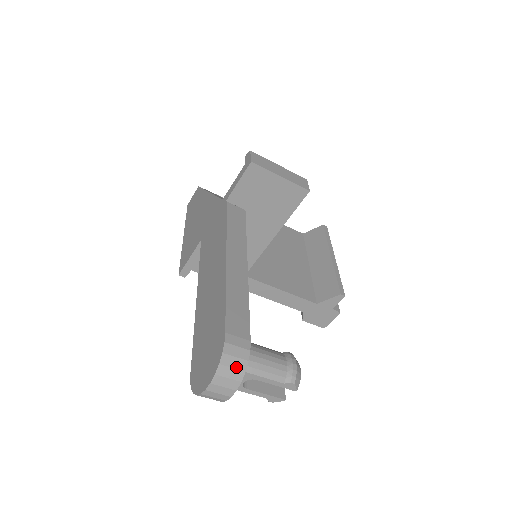
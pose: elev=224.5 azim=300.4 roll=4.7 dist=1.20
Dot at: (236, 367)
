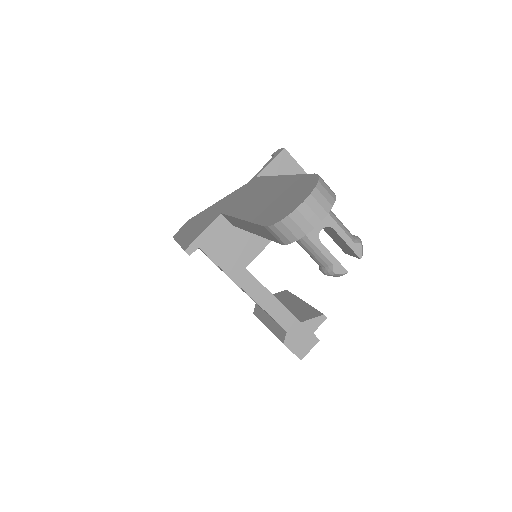
Dot at: (329, 193)
